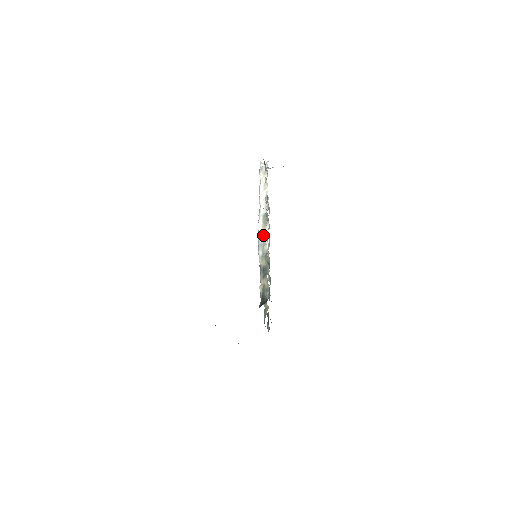
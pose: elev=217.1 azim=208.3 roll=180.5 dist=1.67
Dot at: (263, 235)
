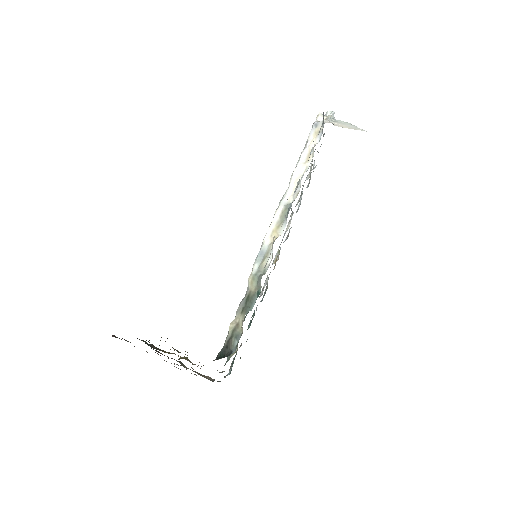
Dot at: (271, 239)
